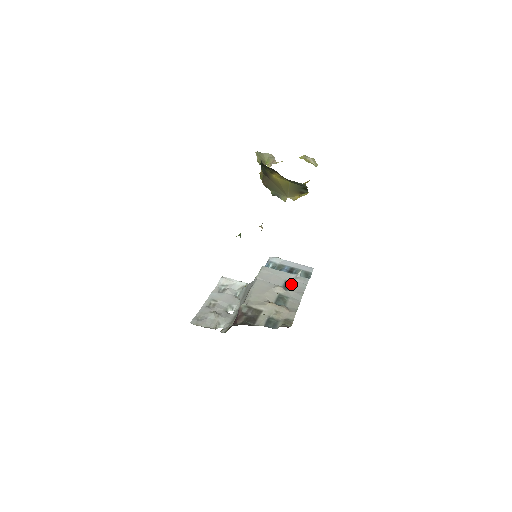
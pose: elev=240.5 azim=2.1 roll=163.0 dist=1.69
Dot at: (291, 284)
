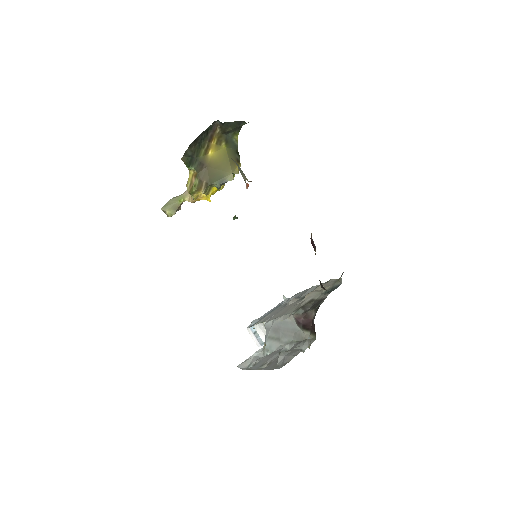
Dot at: occluded
